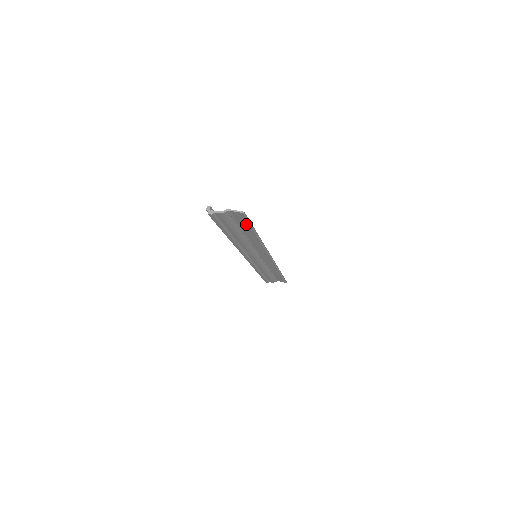
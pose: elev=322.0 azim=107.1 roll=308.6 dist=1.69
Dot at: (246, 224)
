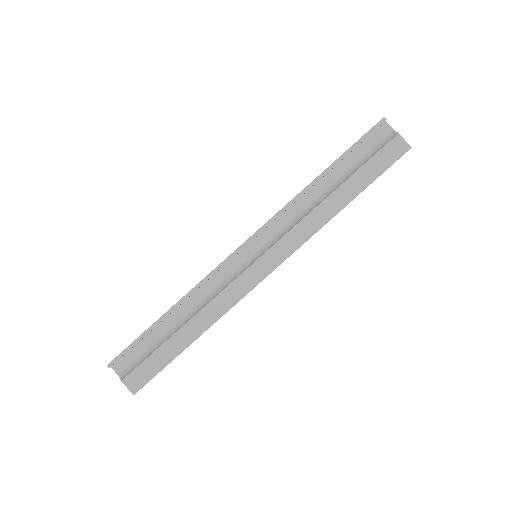
Dot at: (158, 365)
